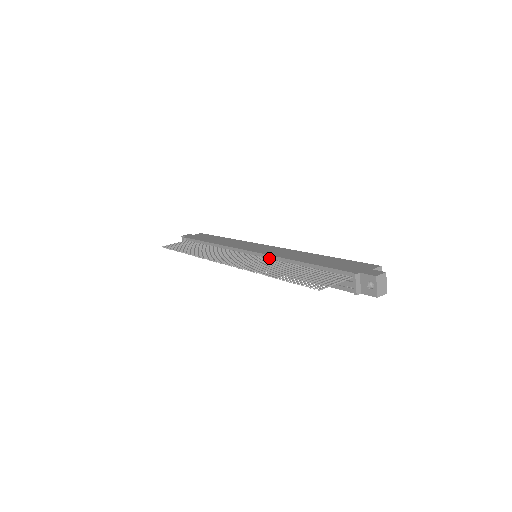
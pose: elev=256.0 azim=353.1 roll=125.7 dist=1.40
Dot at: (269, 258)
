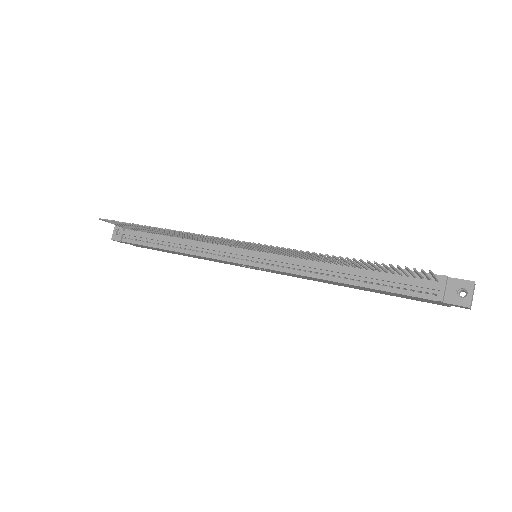
Dot at: occluded
